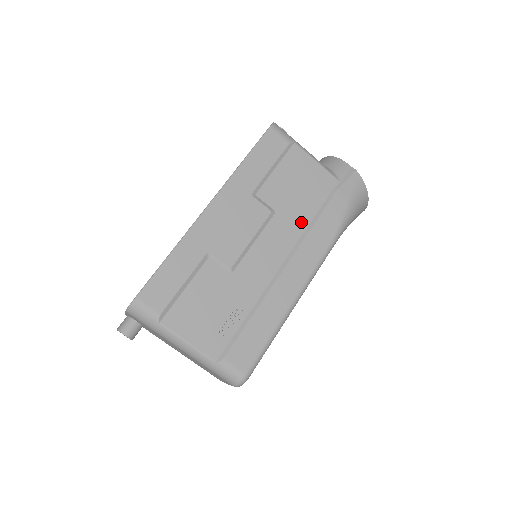
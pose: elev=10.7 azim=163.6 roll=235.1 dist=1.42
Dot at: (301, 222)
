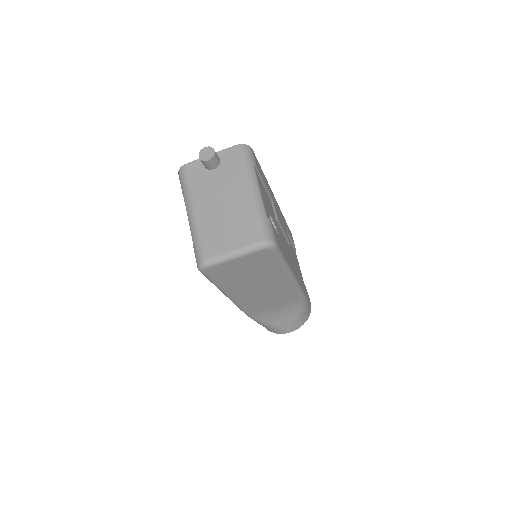
Dot at: occluded
